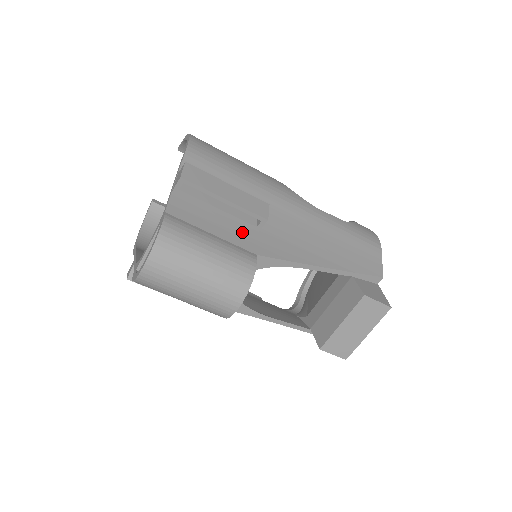
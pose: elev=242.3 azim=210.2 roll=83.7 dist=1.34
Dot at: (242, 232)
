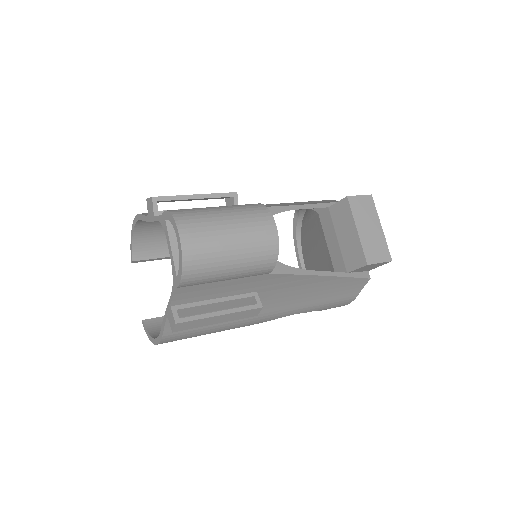
Dot at: occluded
